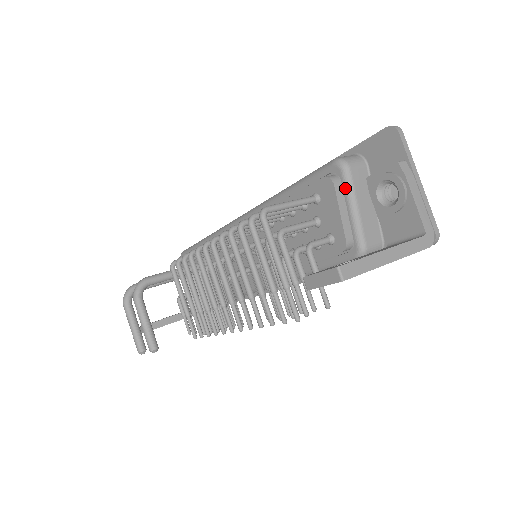
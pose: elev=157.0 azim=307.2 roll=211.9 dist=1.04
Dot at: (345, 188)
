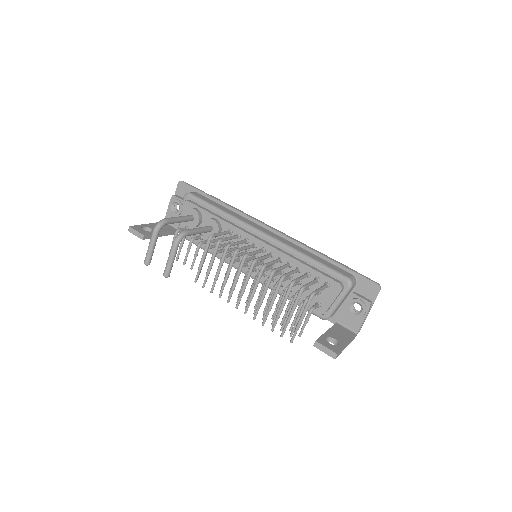
Dot at: (343, 294)
